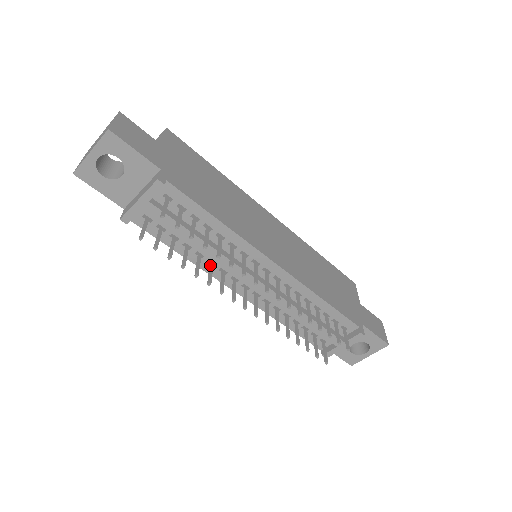
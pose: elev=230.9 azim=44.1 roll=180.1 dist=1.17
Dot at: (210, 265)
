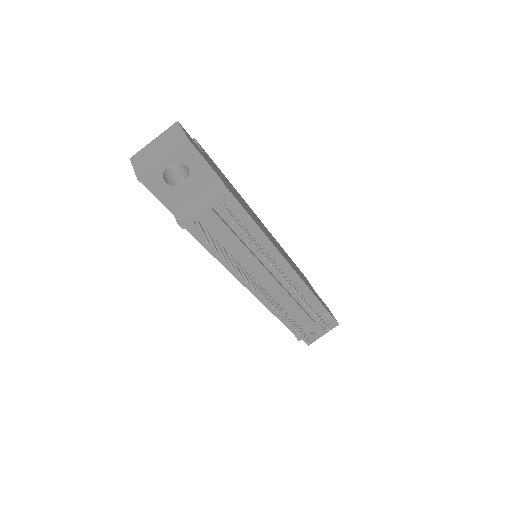
Dot at: (238, 265)
